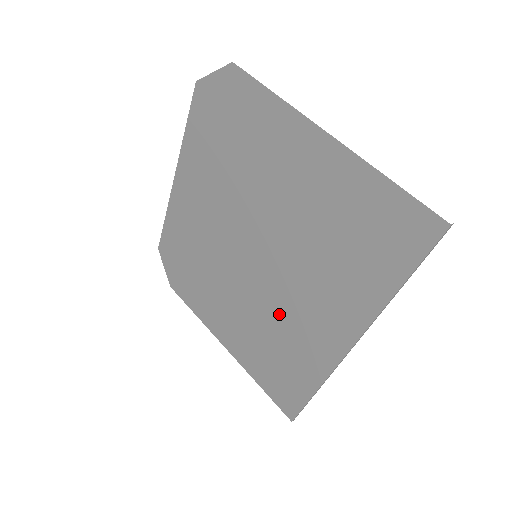
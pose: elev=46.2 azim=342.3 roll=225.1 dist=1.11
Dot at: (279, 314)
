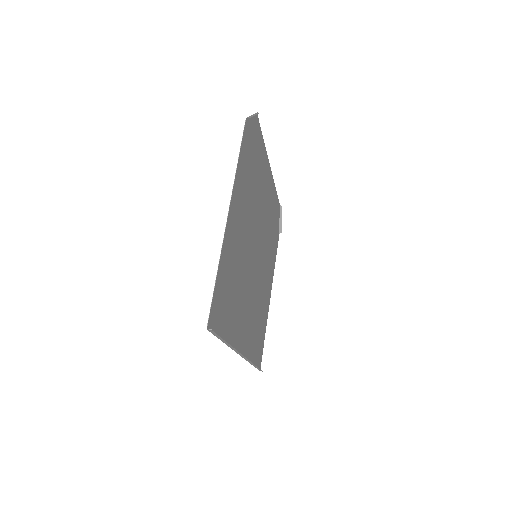
Dot at: (255, 302)
